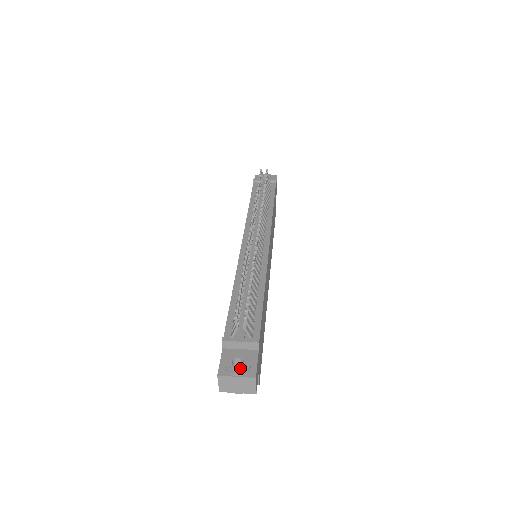
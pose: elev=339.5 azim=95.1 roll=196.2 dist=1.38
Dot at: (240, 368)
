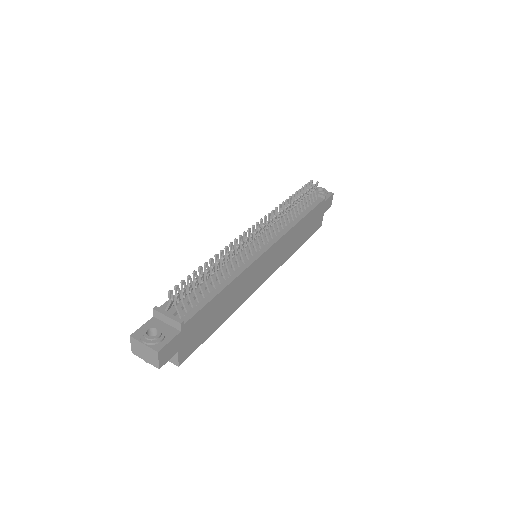
Dot at: (150, 337)
